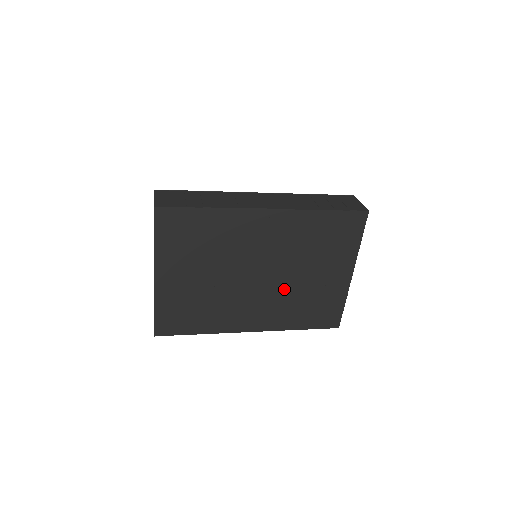
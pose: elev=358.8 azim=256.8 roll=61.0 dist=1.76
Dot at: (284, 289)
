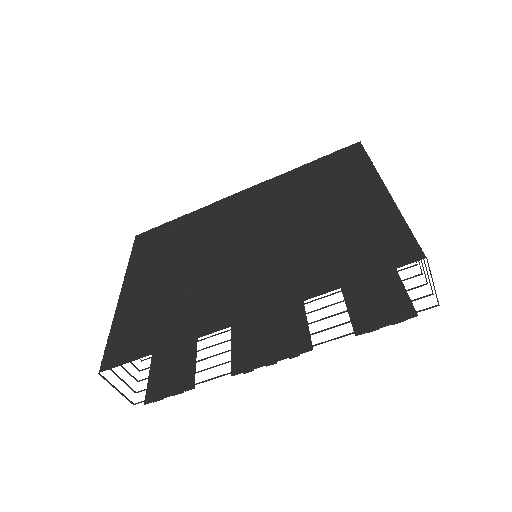
Dot at: (286, 245)
